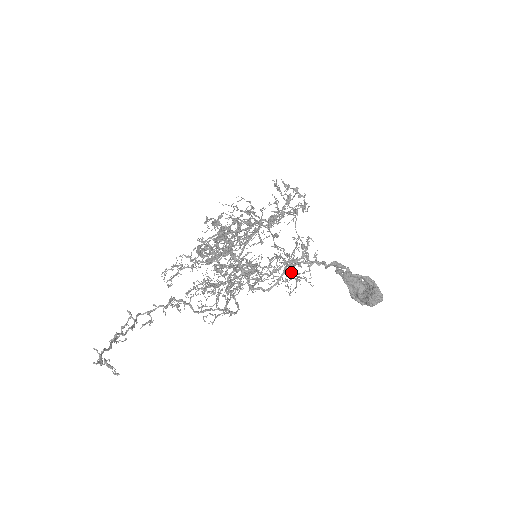
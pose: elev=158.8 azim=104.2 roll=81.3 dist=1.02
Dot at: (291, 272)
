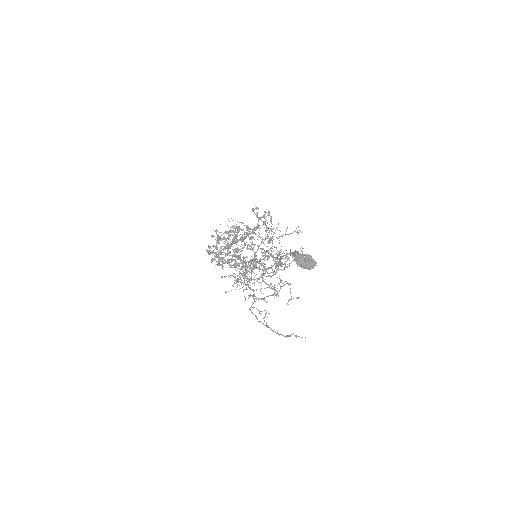
Dot at: occluded
